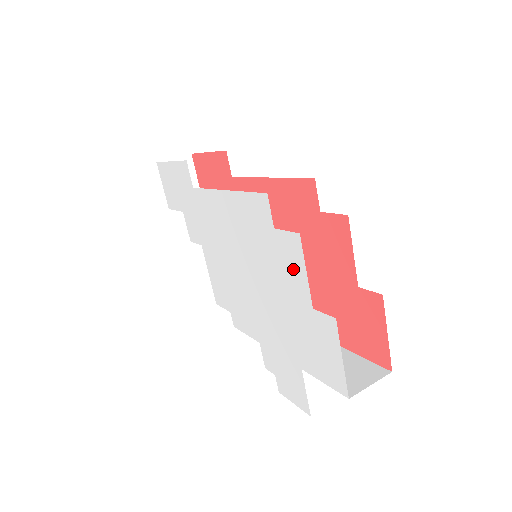
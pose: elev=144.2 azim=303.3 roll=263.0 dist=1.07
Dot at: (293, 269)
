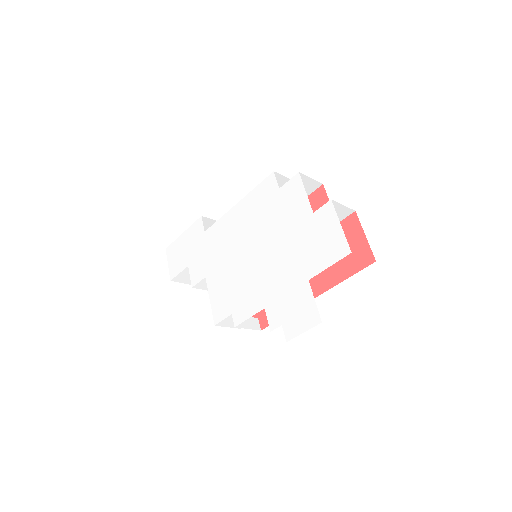
Dot at: (295, 201)
